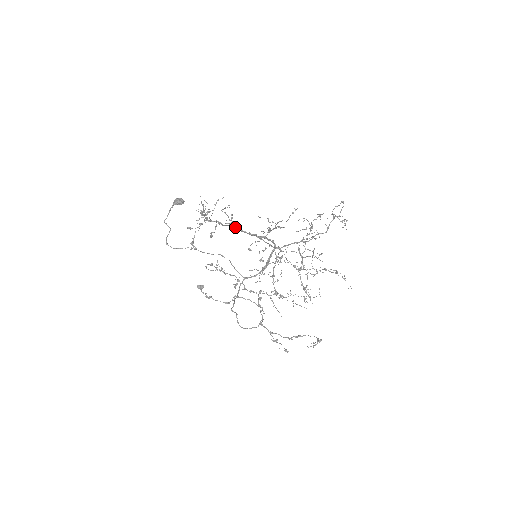
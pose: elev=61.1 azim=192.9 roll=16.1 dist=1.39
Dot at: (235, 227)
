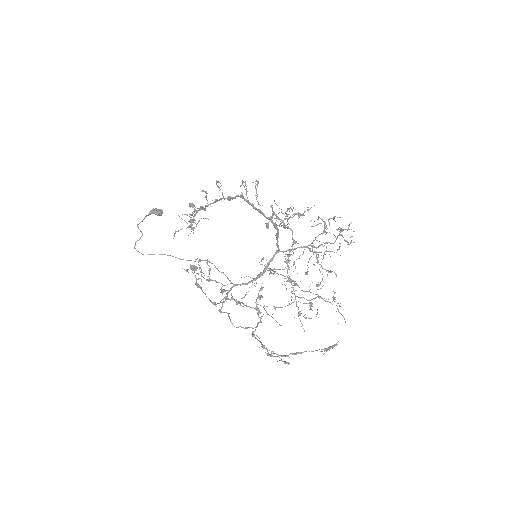
Dot at: (256, 197)
